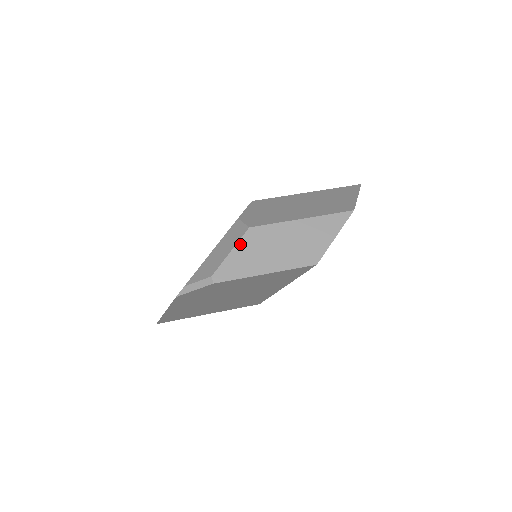
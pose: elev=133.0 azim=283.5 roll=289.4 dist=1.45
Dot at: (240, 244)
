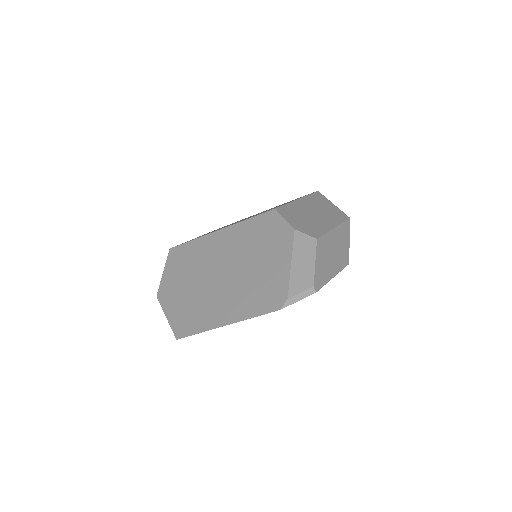
Dot at: (317, 254)
